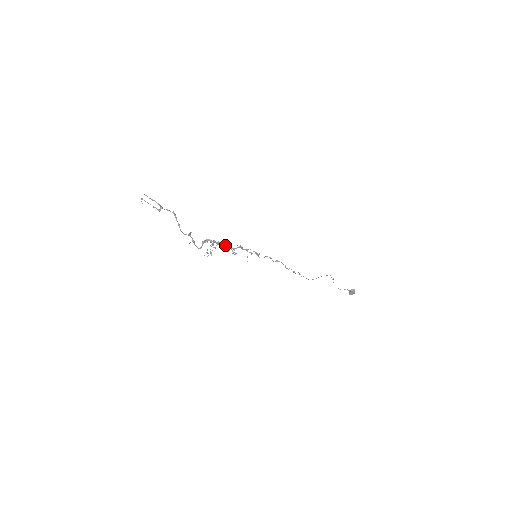
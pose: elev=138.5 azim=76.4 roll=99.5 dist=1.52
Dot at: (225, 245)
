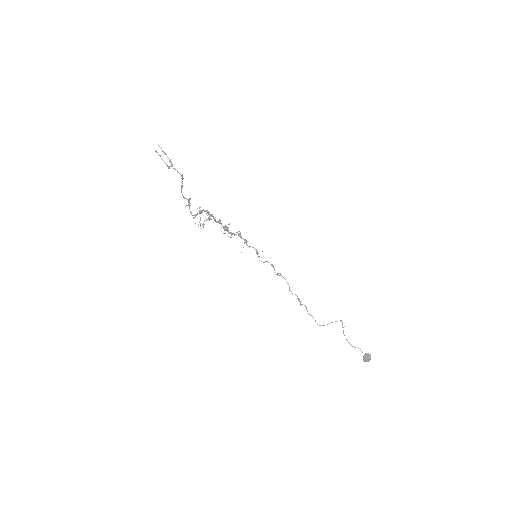
Dot at: occluded
